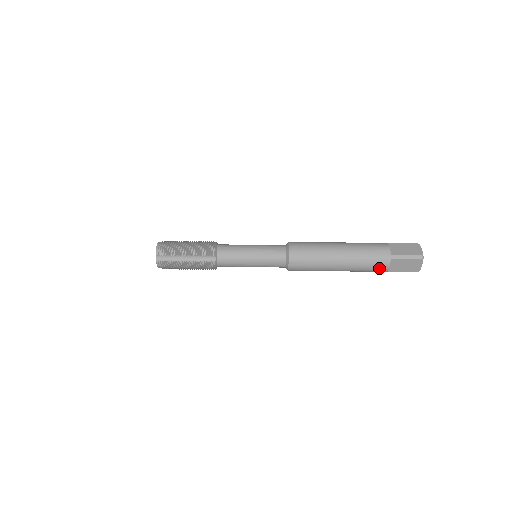
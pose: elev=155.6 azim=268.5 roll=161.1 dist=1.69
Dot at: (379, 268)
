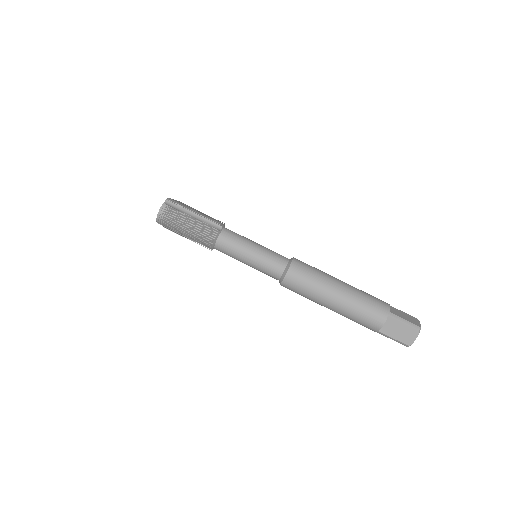
Dot at: occluded
